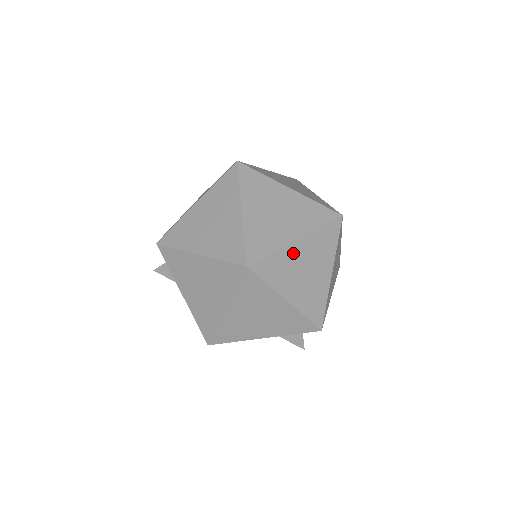
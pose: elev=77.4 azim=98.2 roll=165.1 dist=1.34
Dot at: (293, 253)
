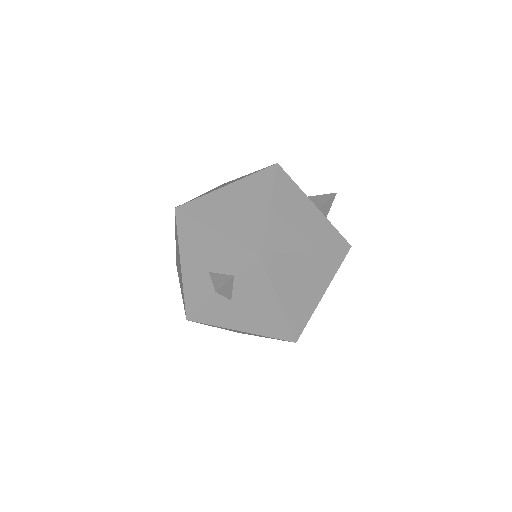
Dot at: (304, 203)
